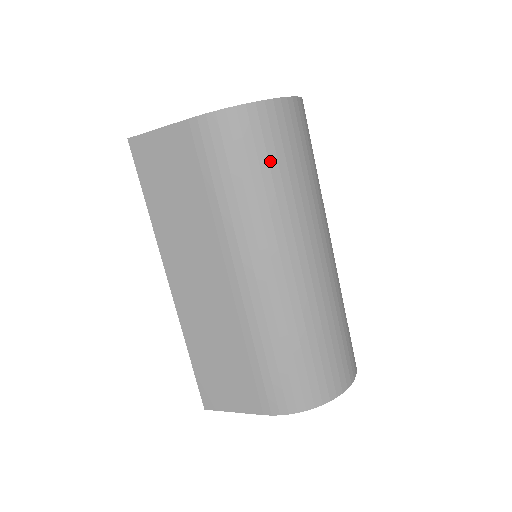
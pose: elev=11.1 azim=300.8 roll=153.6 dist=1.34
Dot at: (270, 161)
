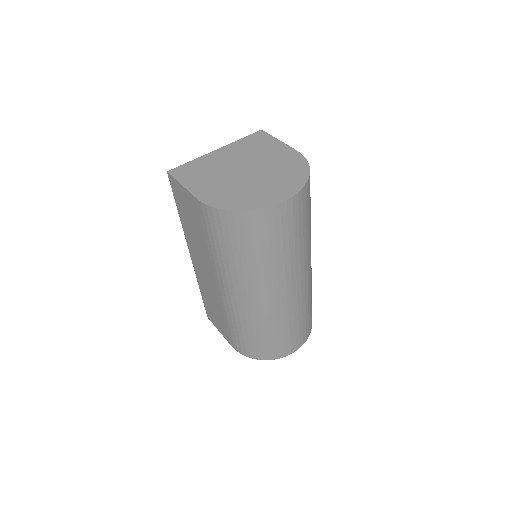
Dot at: (247, 246)
